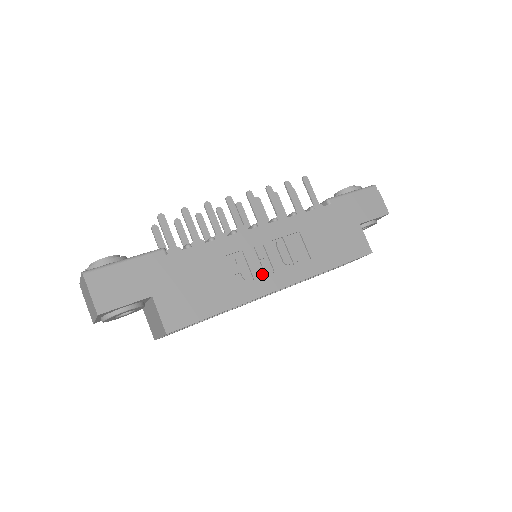
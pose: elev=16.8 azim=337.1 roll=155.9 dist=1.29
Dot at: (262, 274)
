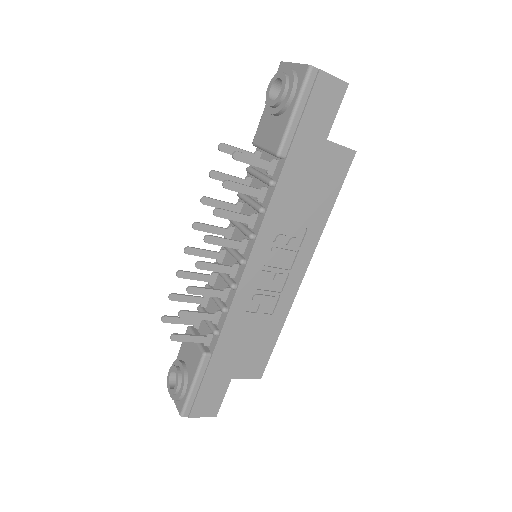
Dot at: (282, 284)
